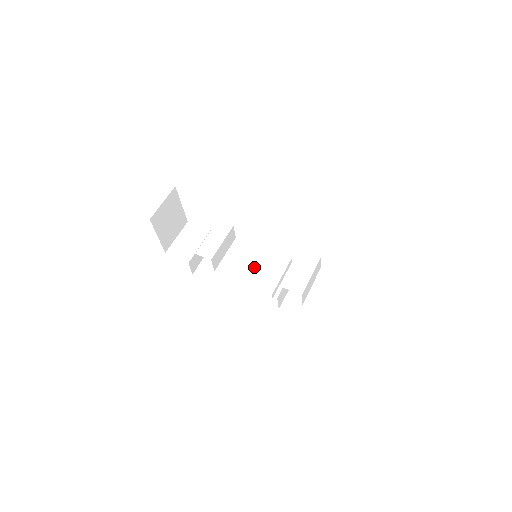
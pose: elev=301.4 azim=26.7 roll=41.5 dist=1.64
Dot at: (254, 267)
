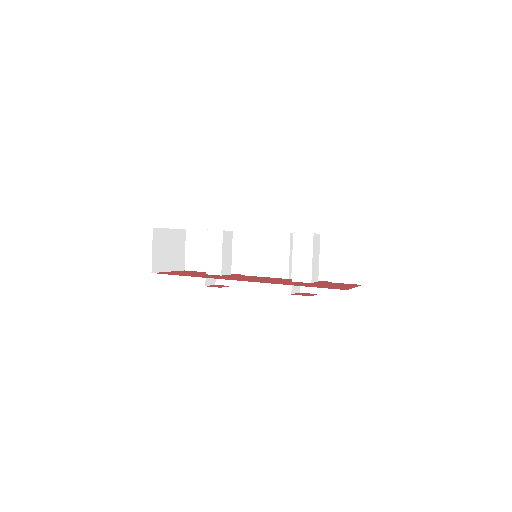
Dot at: (262, 256)
